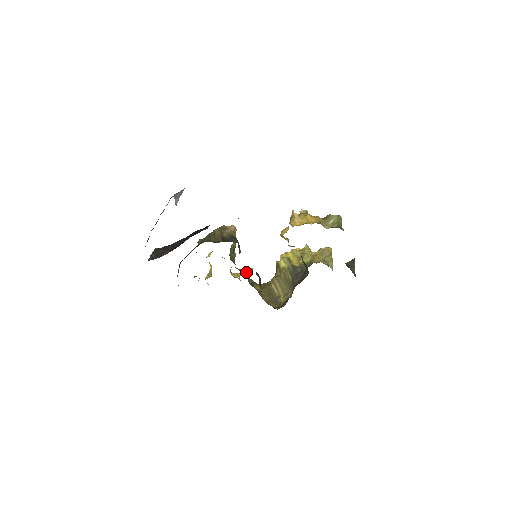
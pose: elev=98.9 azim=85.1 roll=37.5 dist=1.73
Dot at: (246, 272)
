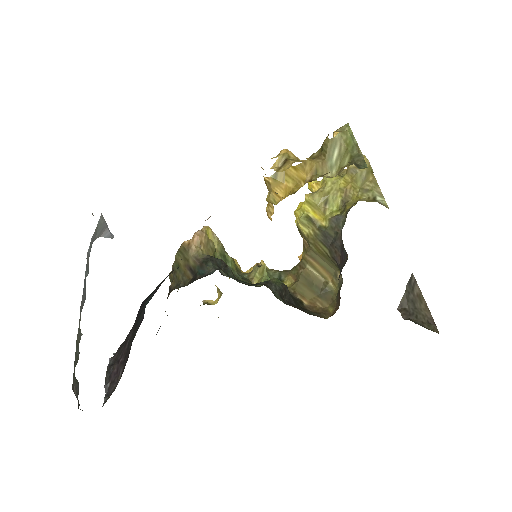
Dot at: (259, 278)
